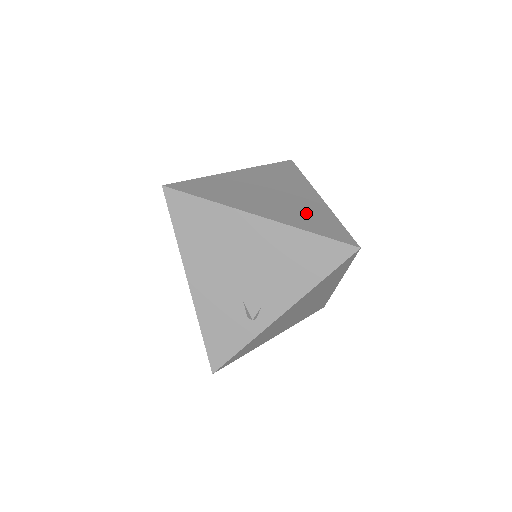
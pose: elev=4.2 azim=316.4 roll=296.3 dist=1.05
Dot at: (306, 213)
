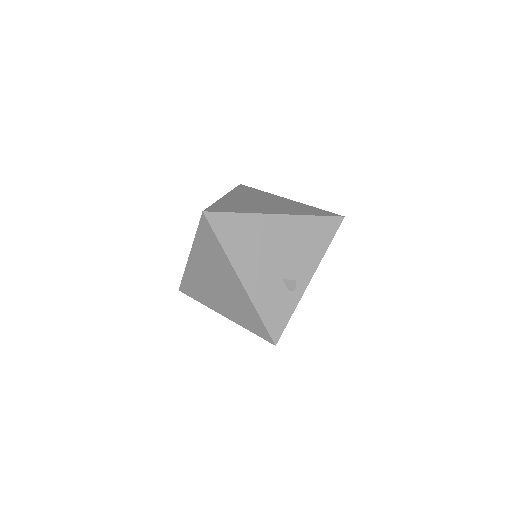
Dot at: (296, 208)
